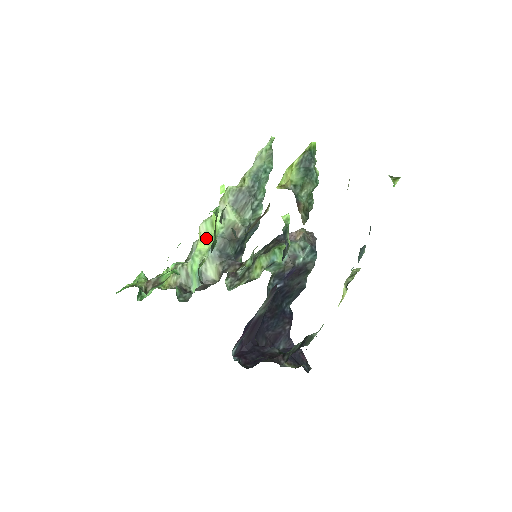
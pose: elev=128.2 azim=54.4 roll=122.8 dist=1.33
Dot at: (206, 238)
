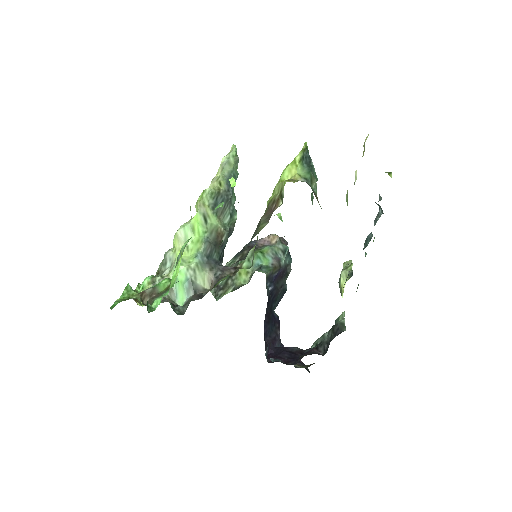
Dot at: occluded
